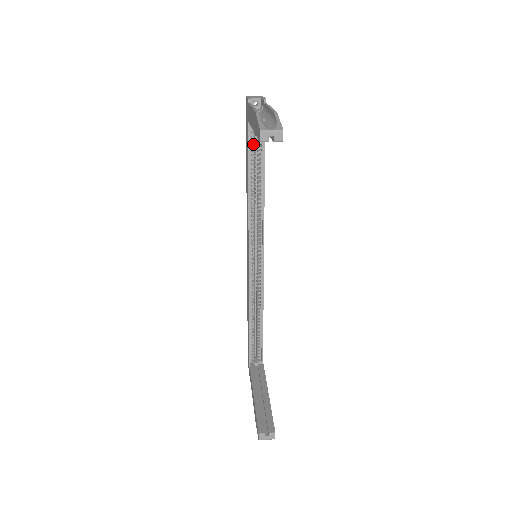
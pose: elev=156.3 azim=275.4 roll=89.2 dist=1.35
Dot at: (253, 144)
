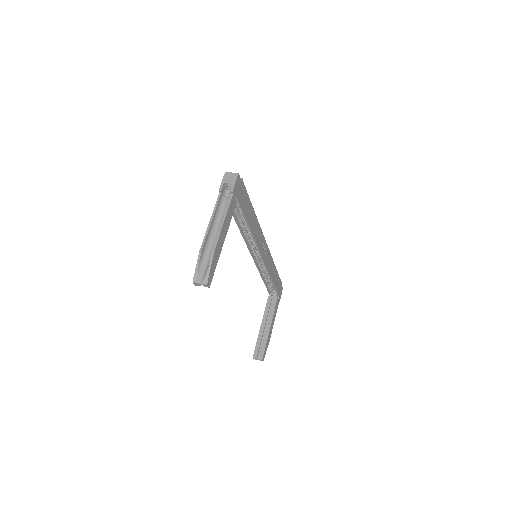
Dot at: occluded
